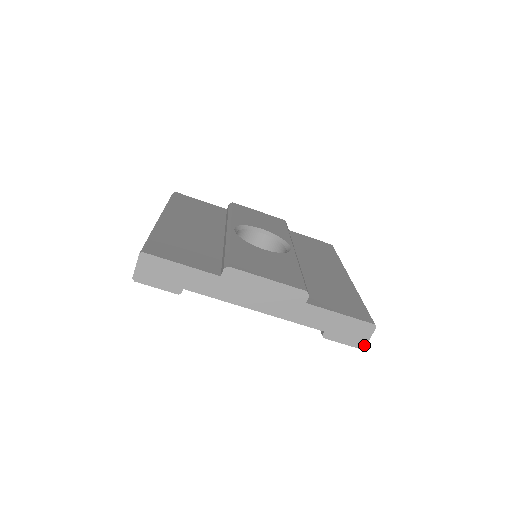
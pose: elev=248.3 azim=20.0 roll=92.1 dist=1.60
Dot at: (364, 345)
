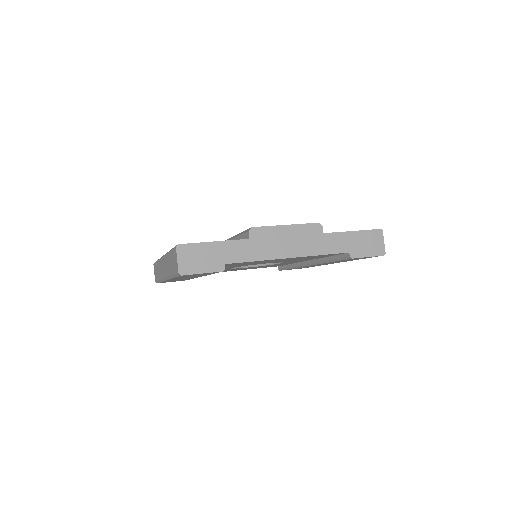
Dot at: (383, 251)
